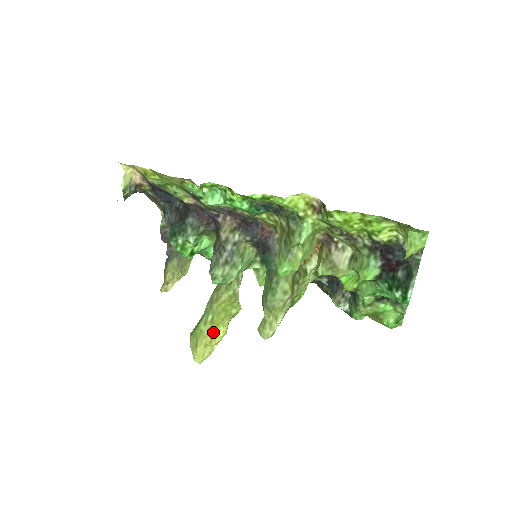
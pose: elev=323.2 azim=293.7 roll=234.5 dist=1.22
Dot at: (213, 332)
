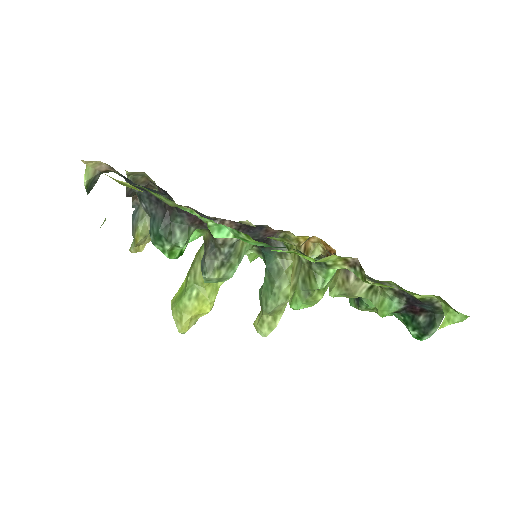
Dot at: (199, 309)
